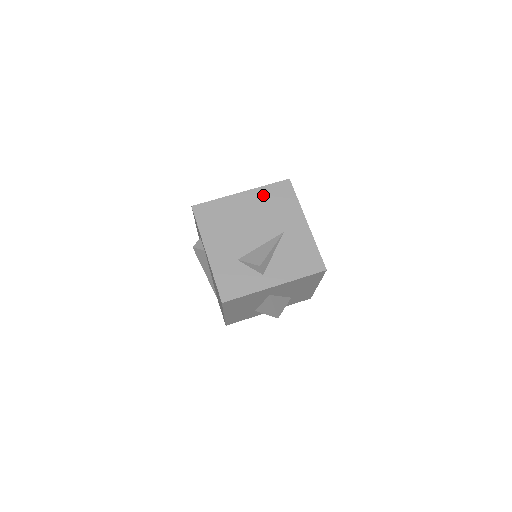
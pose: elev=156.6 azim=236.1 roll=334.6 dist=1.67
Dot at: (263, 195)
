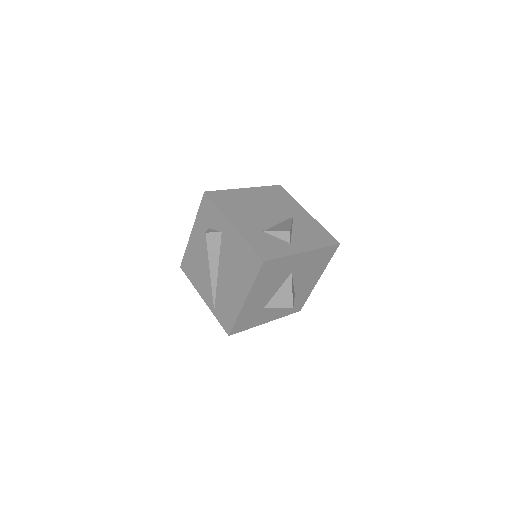
Dot at: (264, 192)
